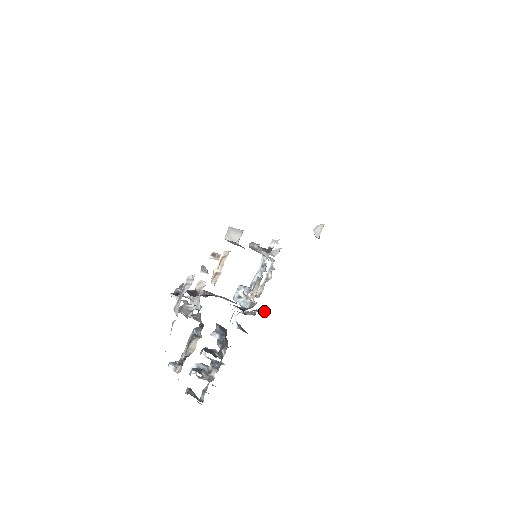
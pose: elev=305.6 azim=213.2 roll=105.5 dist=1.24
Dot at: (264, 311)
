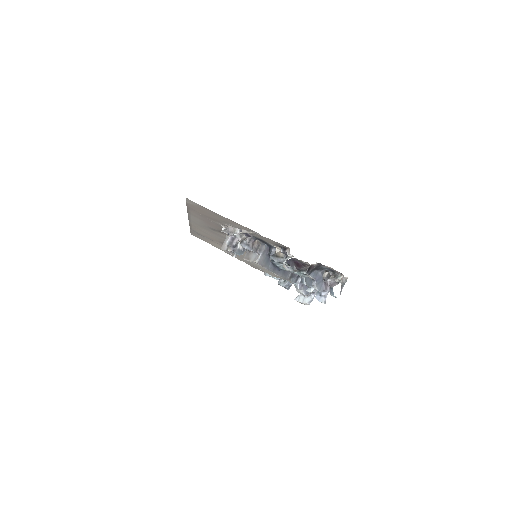
Dot at: occluded
